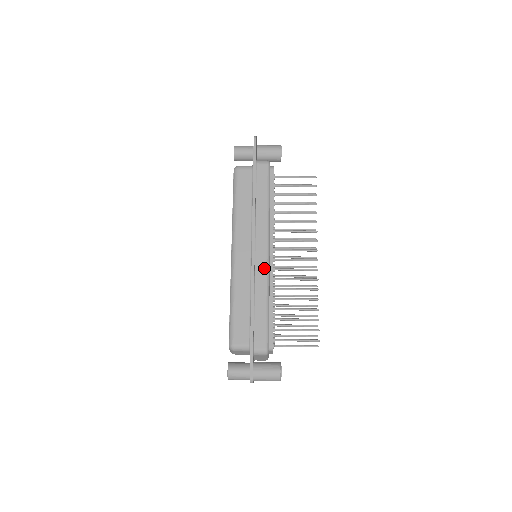
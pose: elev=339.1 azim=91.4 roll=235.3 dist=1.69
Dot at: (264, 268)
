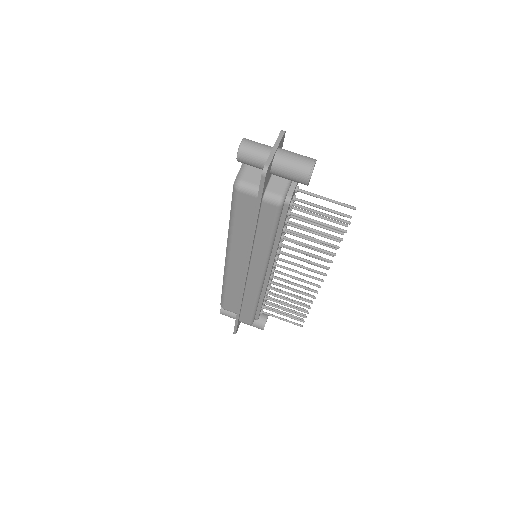
Dot at: (256, 286)
